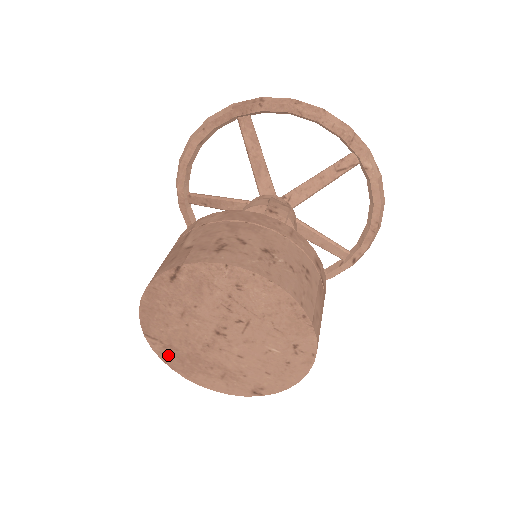
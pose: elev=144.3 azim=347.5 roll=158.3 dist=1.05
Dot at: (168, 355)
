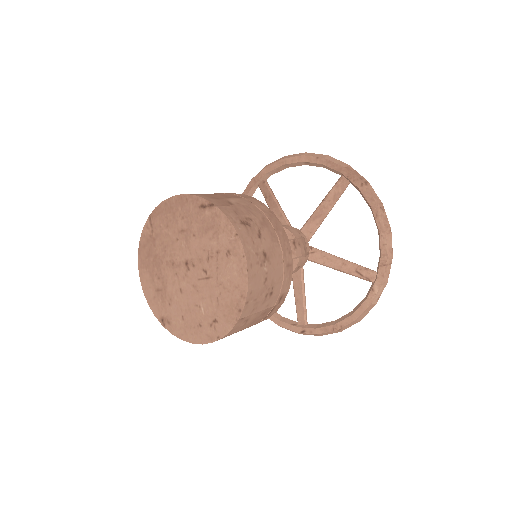
Dot at: (146, 242)
